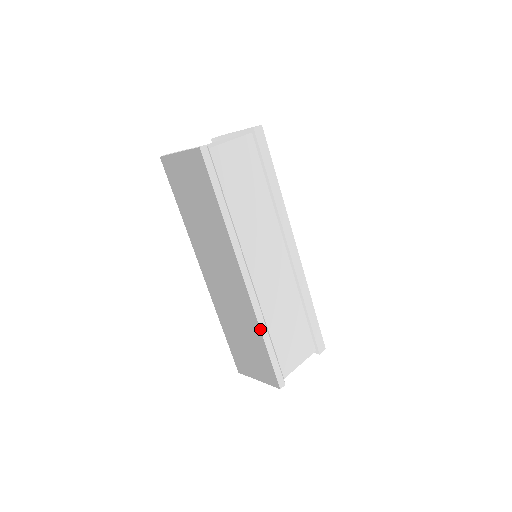
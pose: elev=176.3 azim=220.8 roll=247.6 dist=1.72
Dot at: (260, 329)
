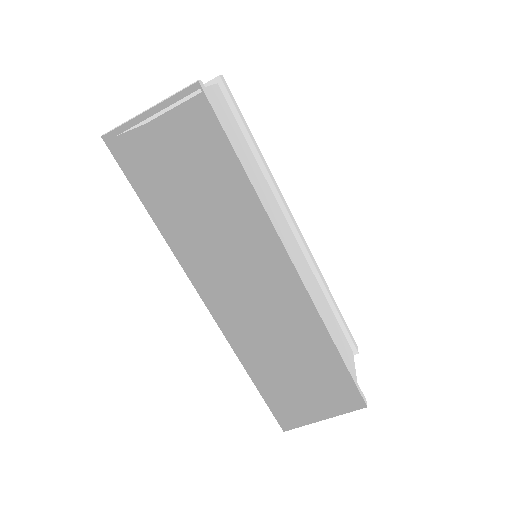
Dot at: occluded
